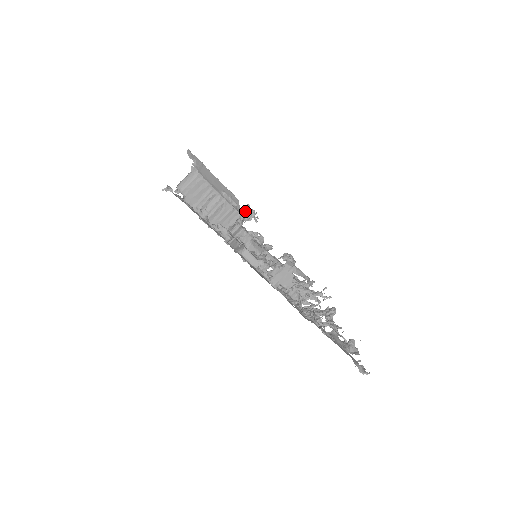
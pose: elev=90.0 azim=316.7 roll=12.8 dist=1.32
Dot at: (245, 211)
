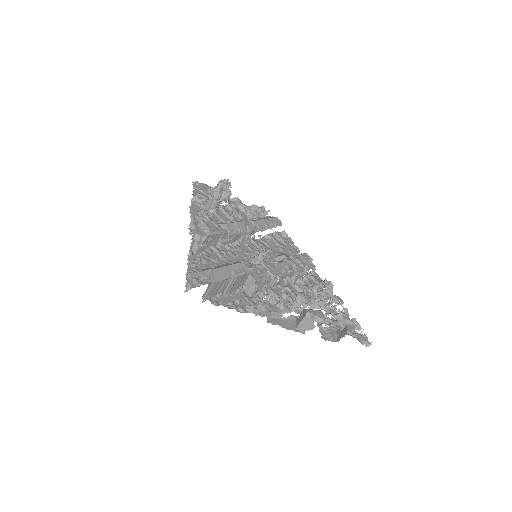
Dot at: (219, 193)
